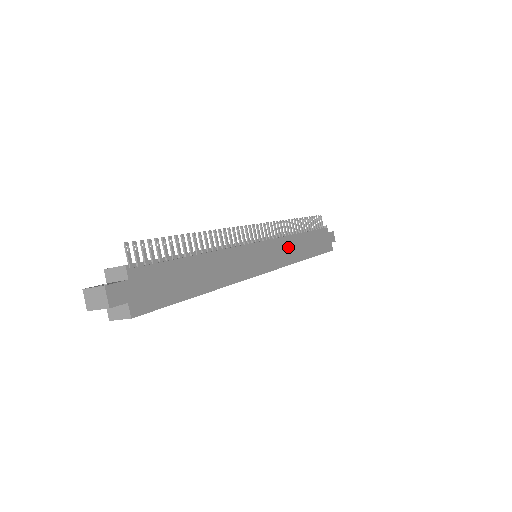
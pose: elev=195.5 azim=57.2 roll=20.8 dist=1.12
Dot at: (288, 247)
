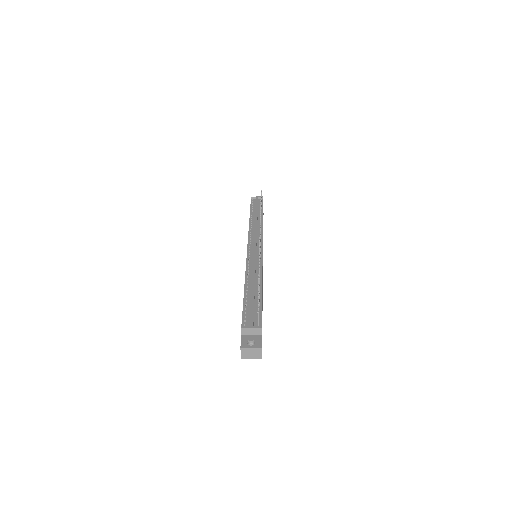
Dot at: occluded
